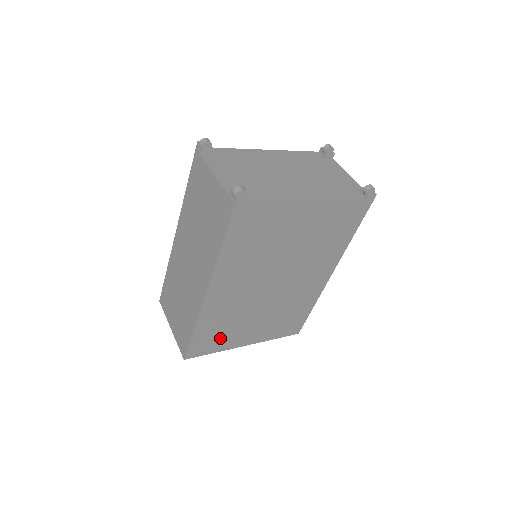
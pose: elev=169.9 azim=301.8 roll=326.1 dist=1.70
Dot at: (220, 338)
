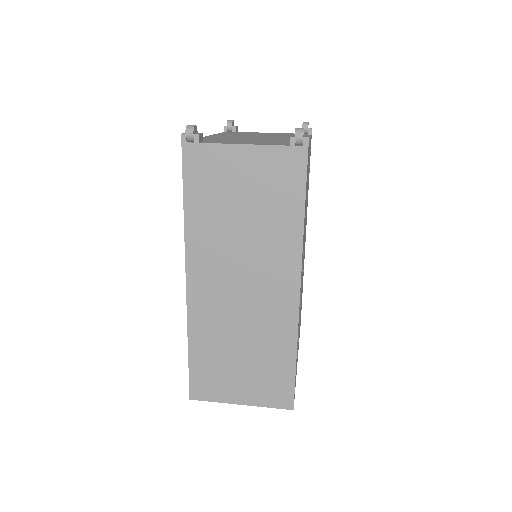
Dot at: occluded
